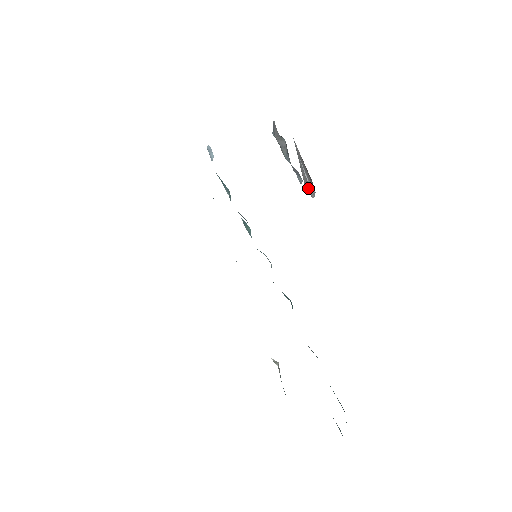
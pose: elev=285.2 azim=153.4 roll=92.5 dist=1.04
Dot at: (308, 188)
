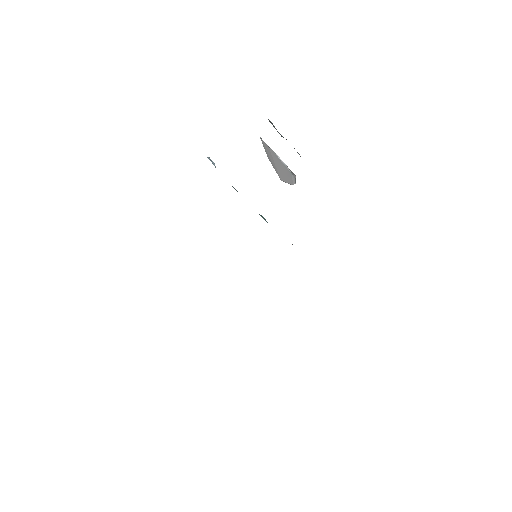
Dot at: (288, 177)
